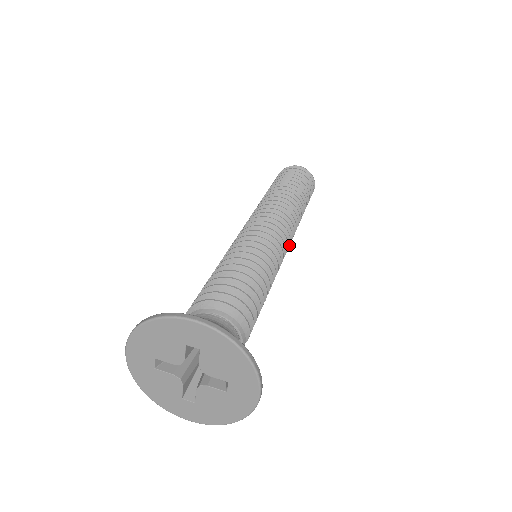
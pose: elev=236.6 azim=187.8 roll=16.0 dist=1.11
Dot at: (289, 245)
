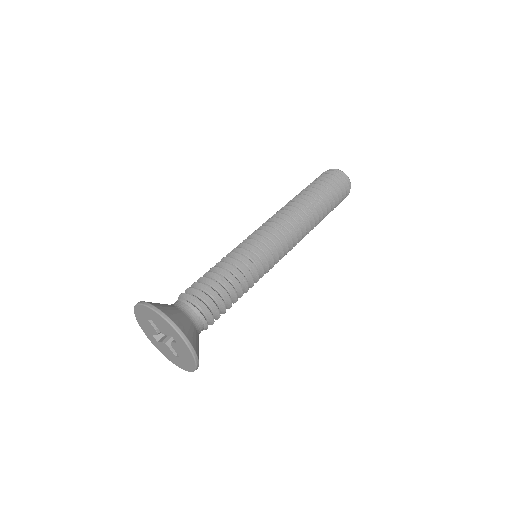
Dot at: occluded
